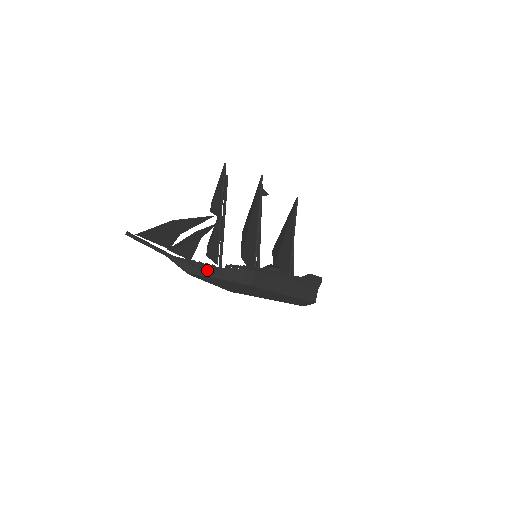
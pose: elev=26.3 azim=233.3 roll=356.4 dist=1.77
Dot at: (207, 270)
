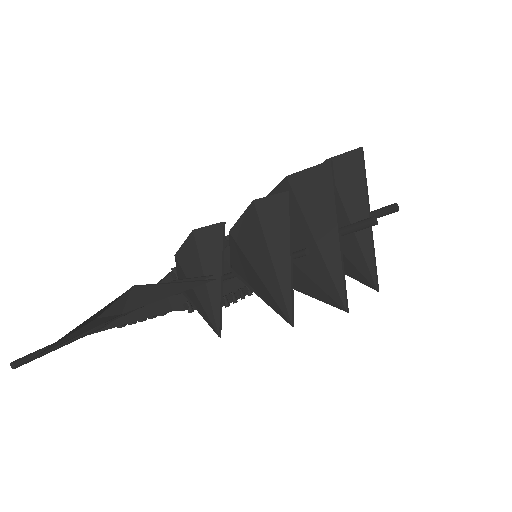
Dot at: occluded
